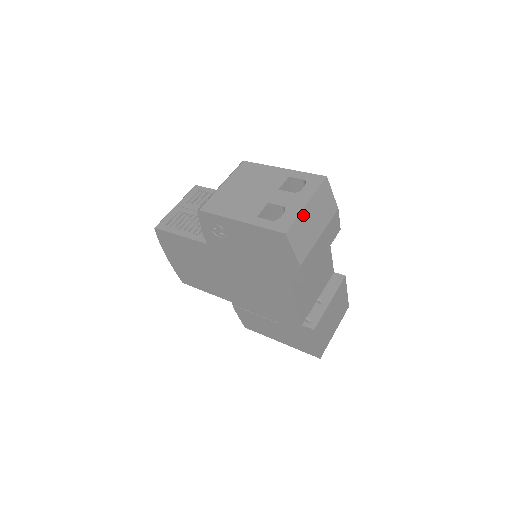
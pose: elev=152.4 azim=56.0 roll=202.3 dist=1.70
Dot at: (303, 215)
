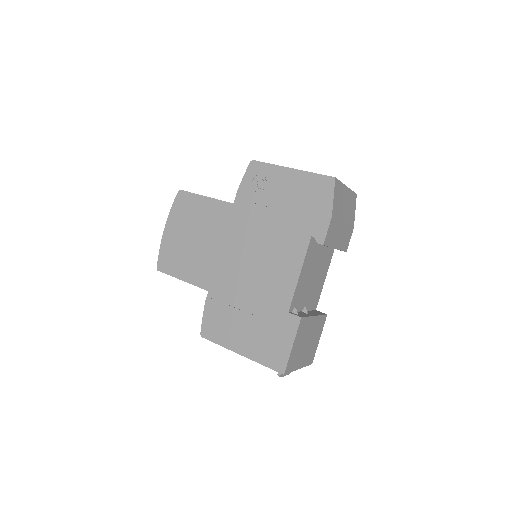
Dot at: (343, 188)
